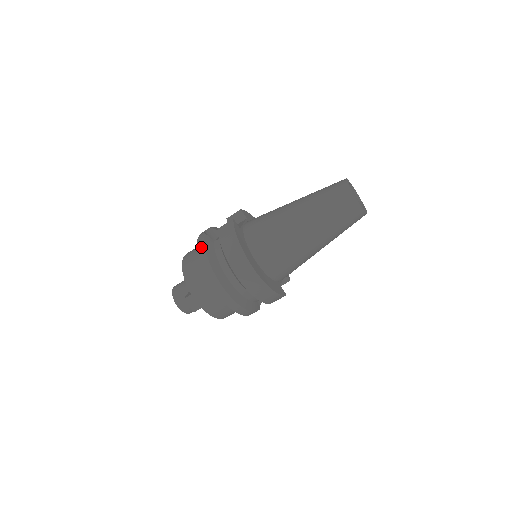
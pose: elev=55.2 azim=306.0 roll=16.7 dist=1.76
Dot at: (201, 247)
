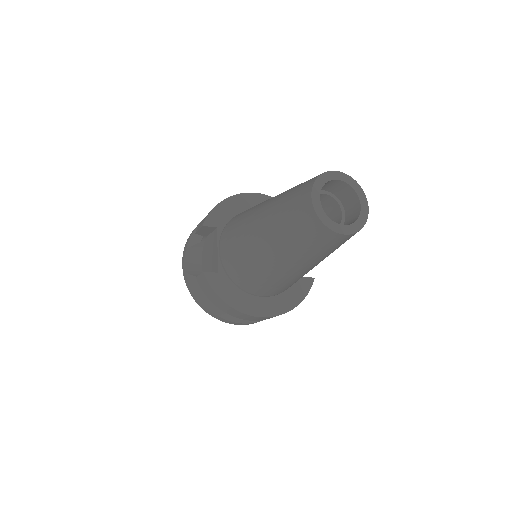
Dot at: (194, 296)
